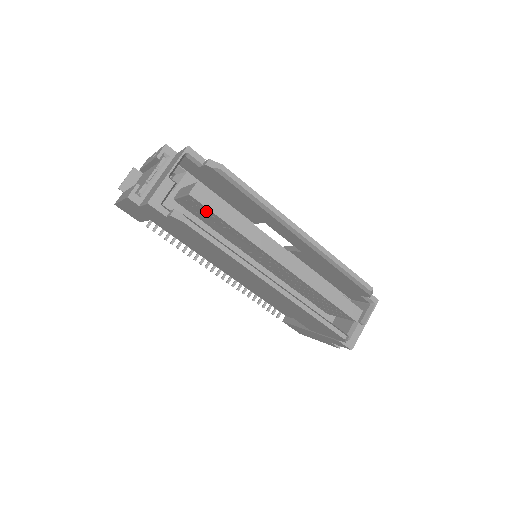
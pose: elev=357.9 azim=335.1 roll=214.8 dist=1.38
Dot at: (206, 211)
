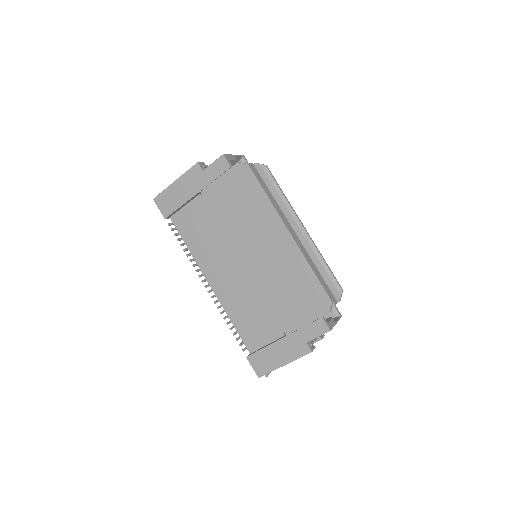
Dot at: occluded
